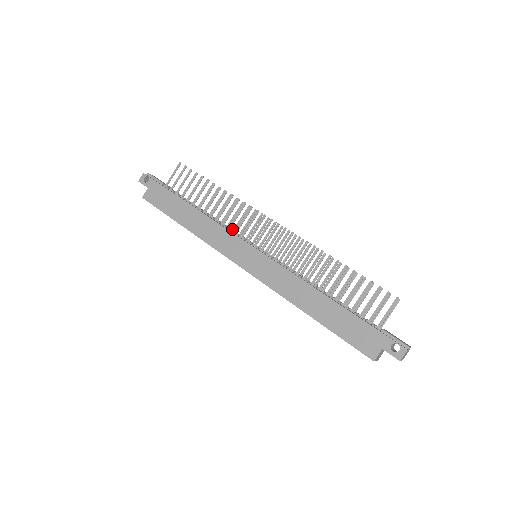
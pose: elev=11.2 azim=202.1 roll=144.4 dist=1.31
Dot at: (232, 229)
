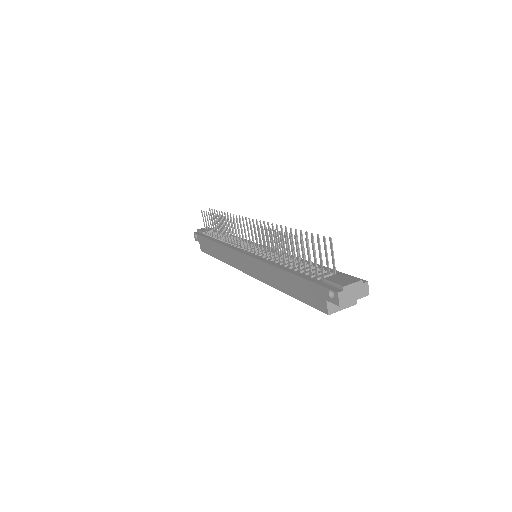
Dot at: (242, 241)
